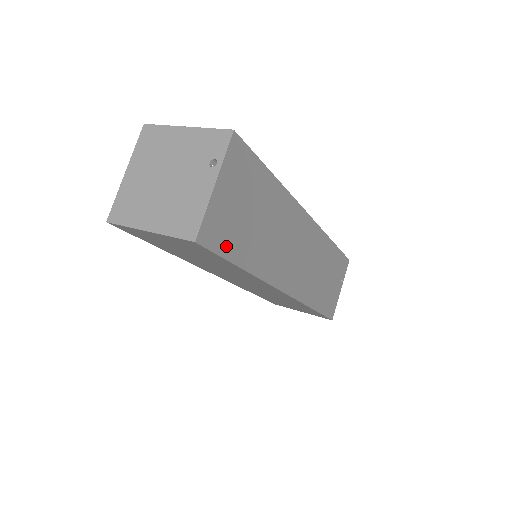
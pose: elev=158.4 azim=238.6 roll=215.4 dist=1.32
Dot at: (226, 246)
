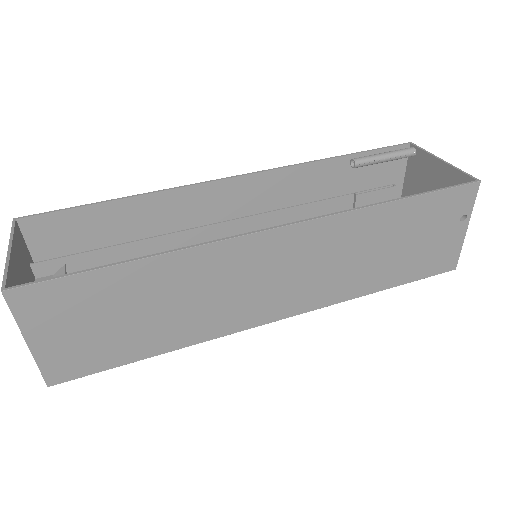
Dot at: (102, 361)
